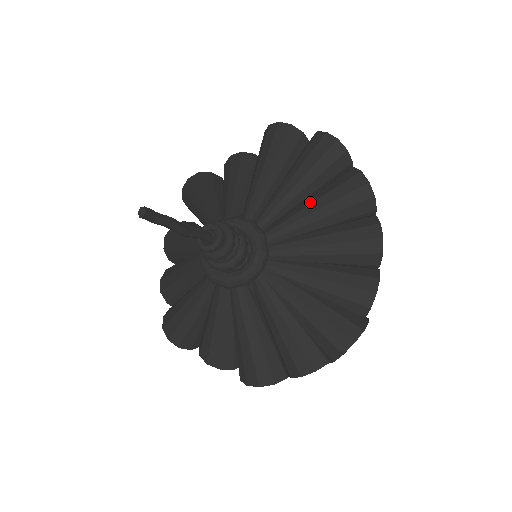
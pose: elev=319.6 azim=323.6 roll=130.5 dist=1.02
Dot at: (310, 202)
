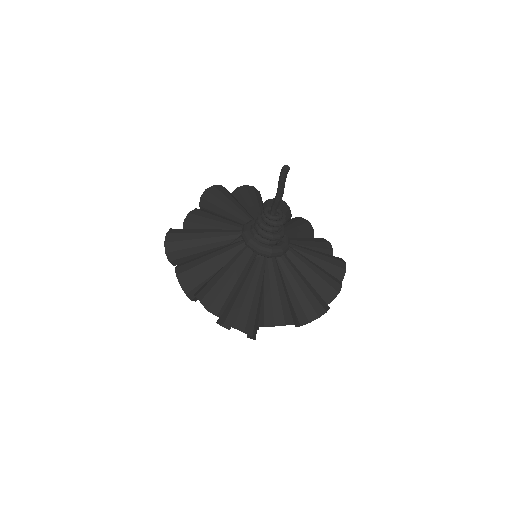
Dot at: occluded
